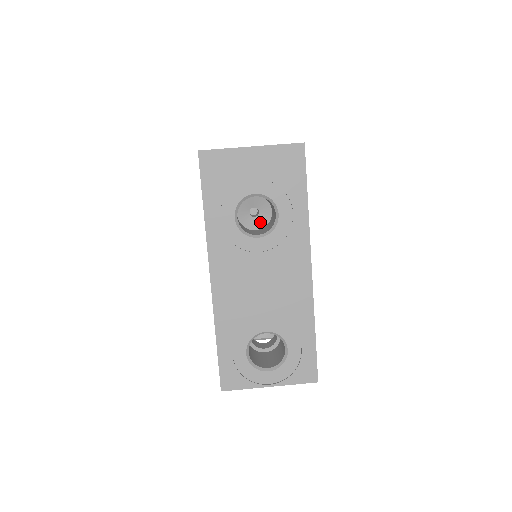
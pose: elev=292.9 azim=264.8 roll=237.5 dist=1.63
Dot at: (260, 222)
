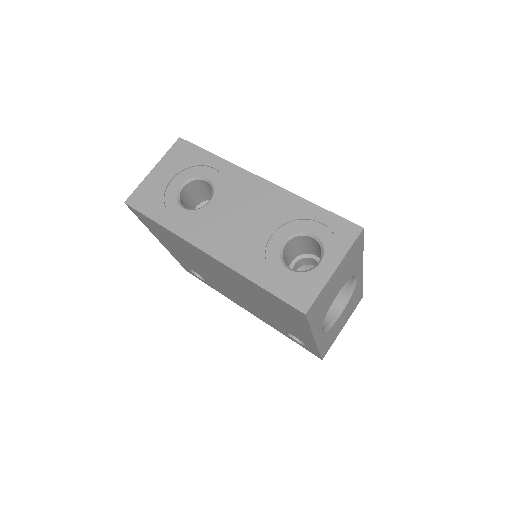
Dot at: occluded
